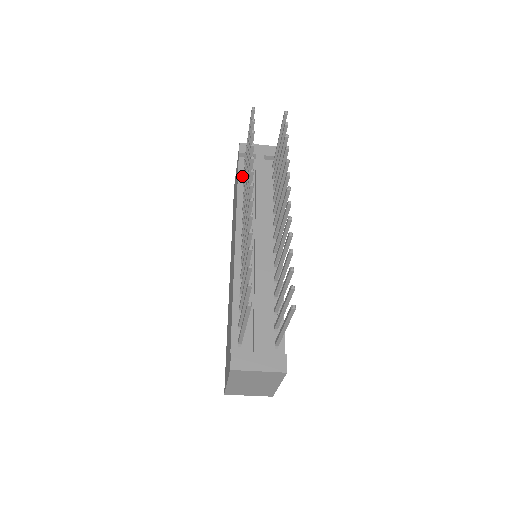
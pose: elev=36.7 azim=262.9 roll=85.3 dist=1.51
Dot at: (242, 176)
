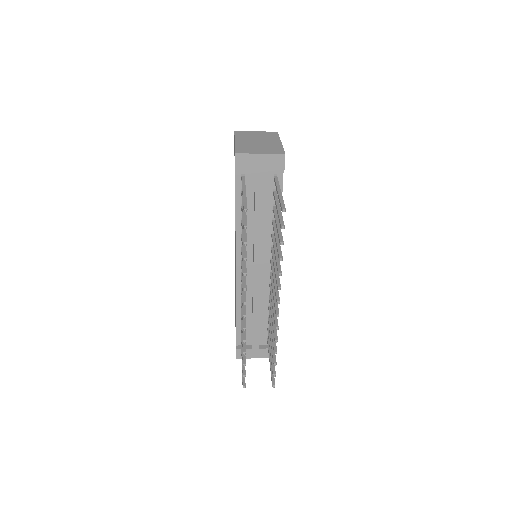
Dot at: (240, 194)
